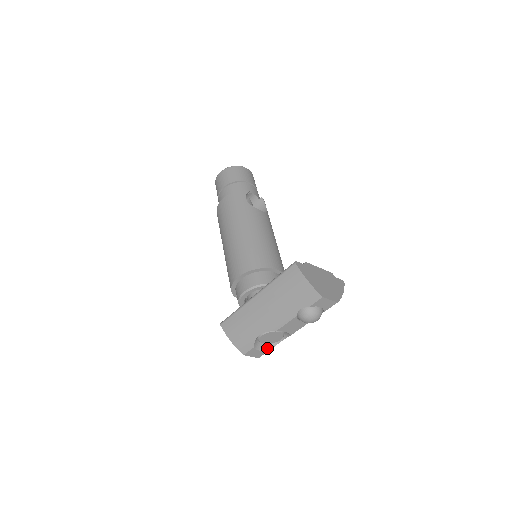
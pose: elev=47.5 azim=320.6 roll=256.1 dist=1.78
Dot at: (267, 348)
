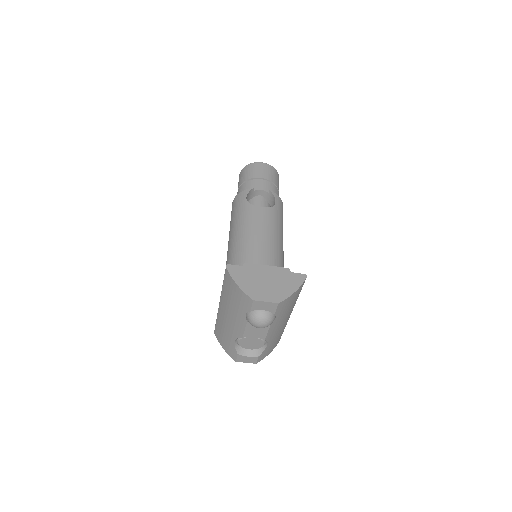
Dot at: (256, 353)
